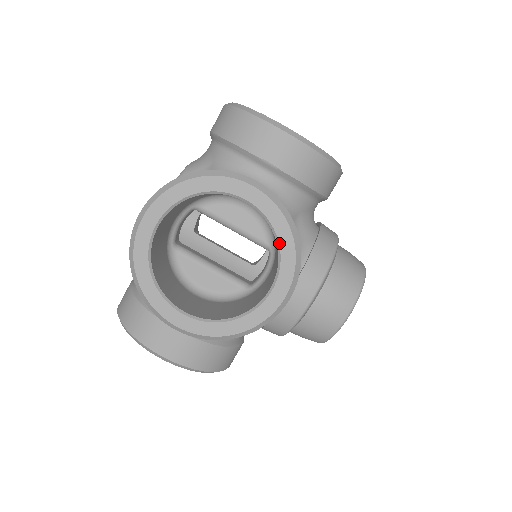
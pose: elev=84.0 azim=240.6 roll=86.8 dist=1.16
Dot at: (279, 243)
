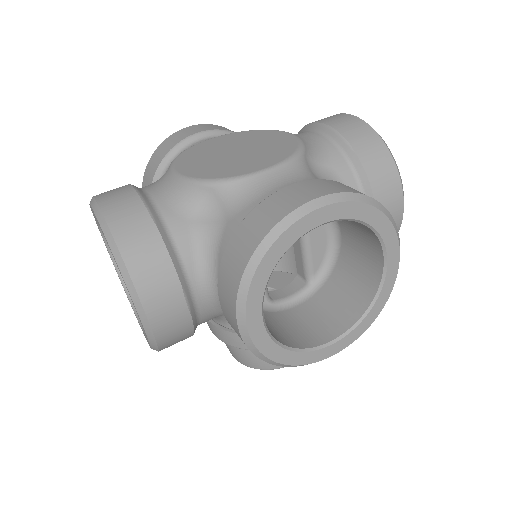
Dot at: (371, 310)
